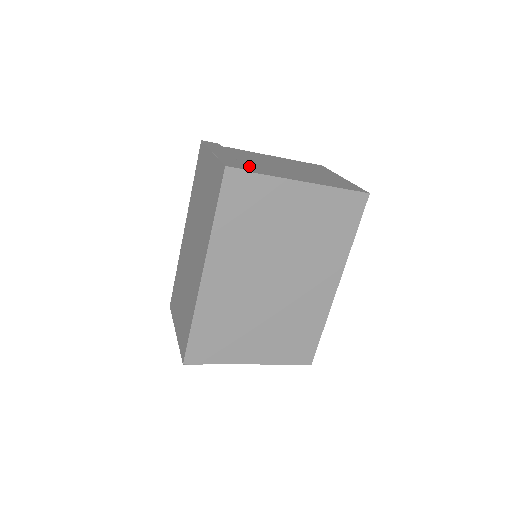
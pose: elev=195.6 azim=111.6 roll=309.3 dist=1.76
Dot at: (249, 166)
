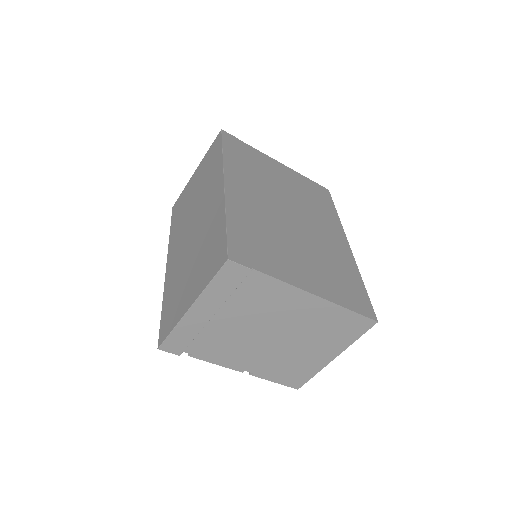
Dot at: occluded
